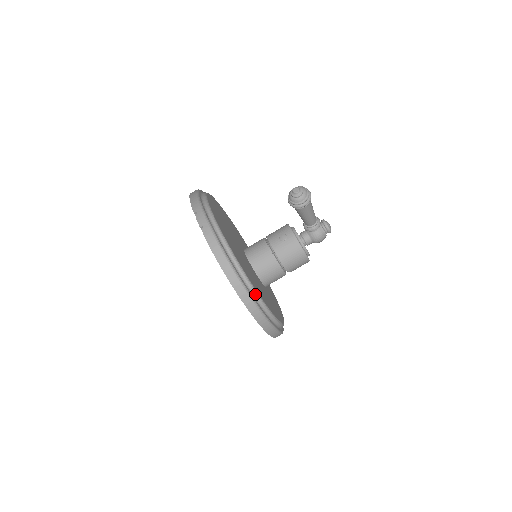
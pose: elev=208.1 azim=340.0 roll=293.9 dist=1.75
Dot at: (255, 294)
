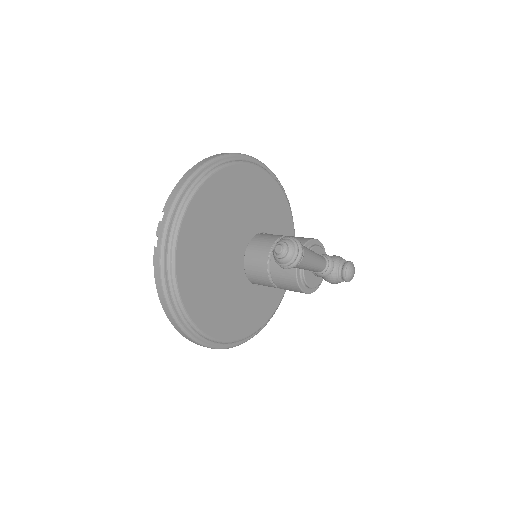
Dot at: (190, 325)
